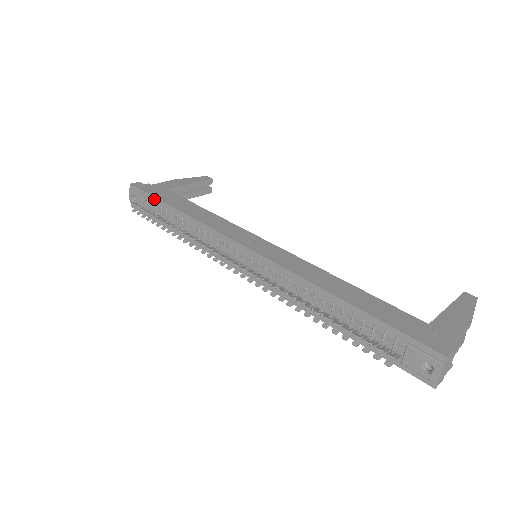
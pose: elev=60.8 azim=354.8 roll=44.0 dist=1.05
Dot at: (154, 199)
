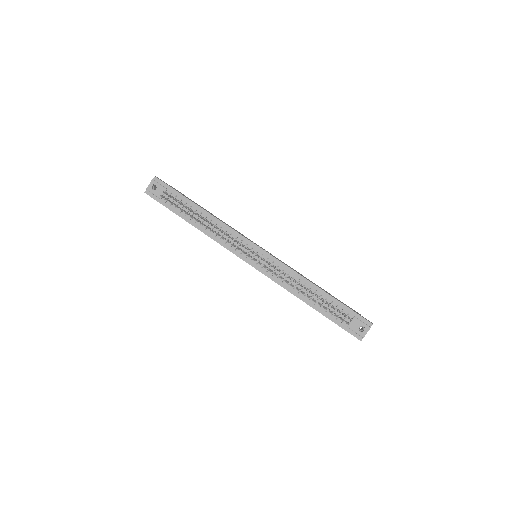
Dot at: (180, 195)
